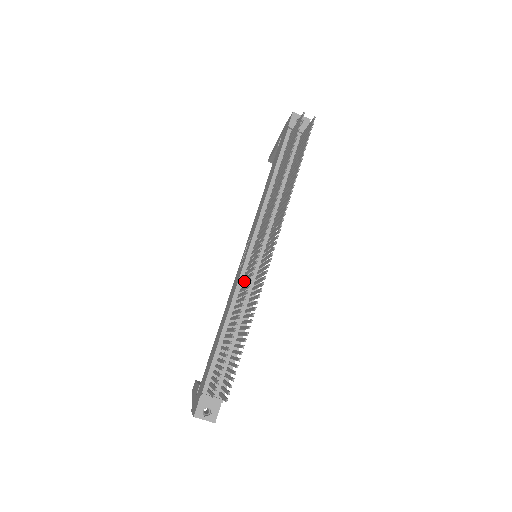
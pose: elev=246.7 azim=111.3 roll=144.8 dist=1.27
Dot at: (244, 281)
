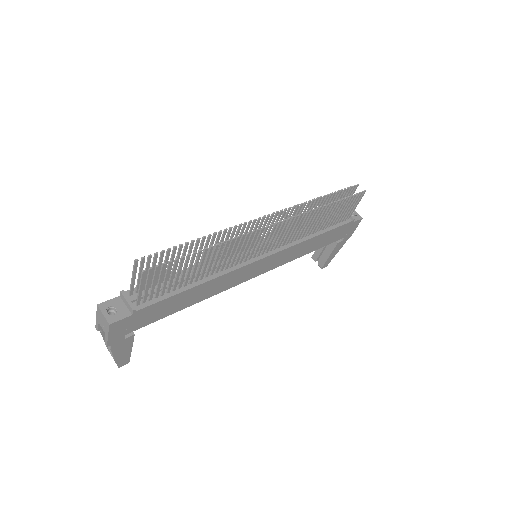
Dot at: occluded
